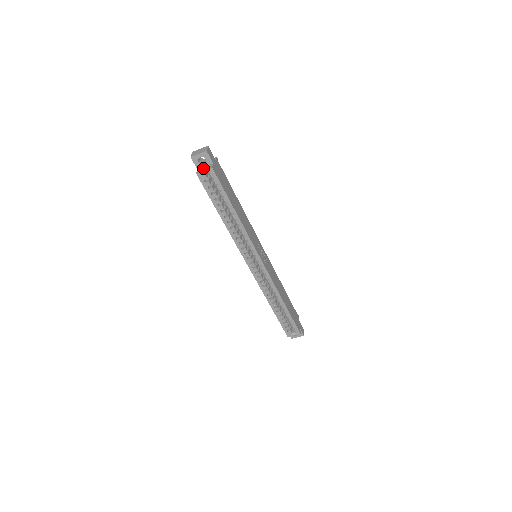
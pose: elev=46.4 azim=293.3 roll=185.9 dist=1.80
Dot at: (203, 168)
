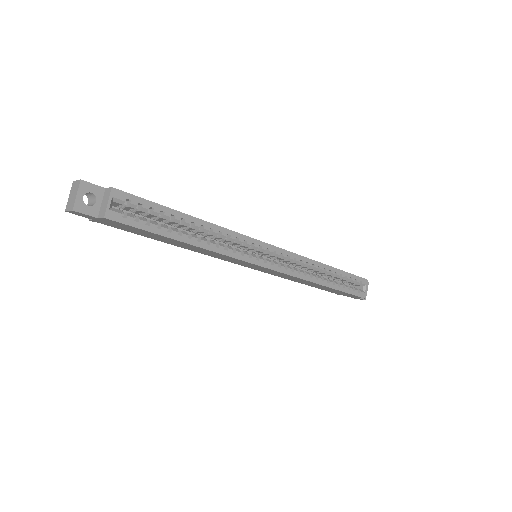
Dot at: (102, 205)
